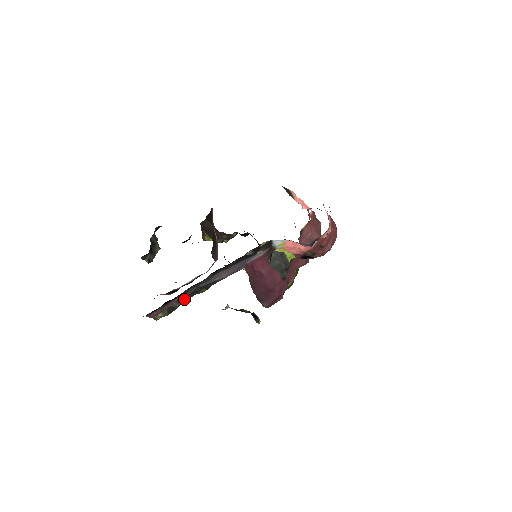
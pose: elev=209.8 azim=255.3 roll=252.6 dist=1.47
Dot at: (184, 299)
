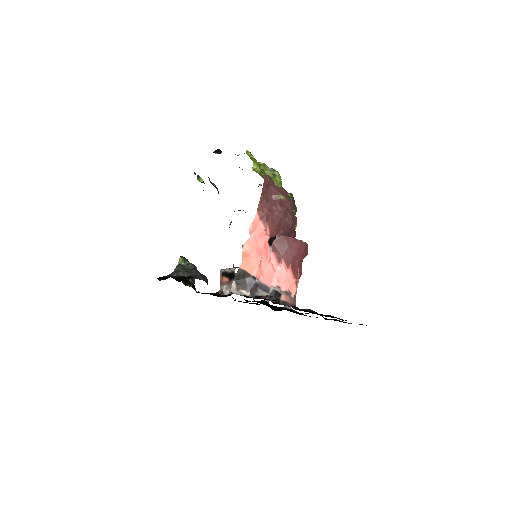
Dot at: occluded
